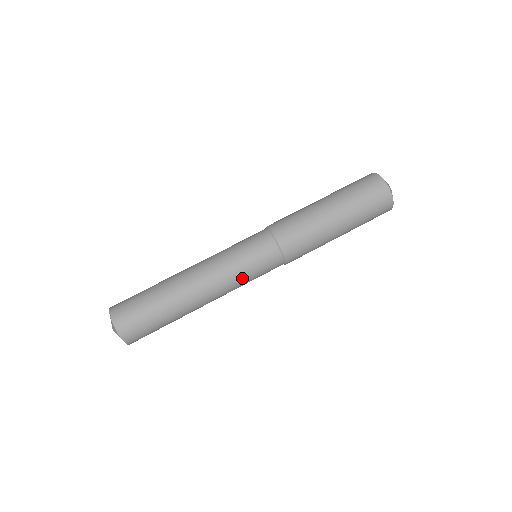
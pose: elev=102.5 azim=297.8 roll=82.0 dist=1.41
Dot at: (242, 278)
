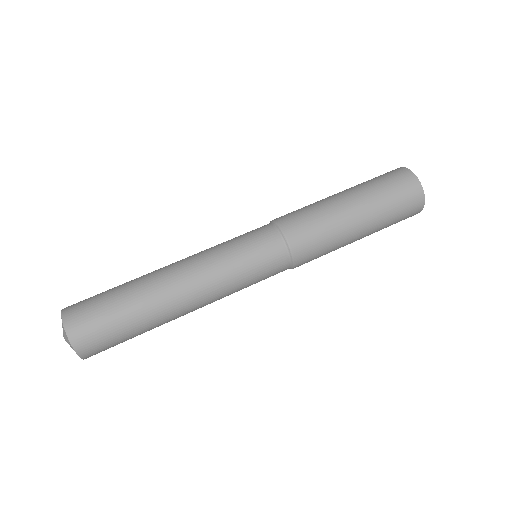
Dot at: (230, 260)
